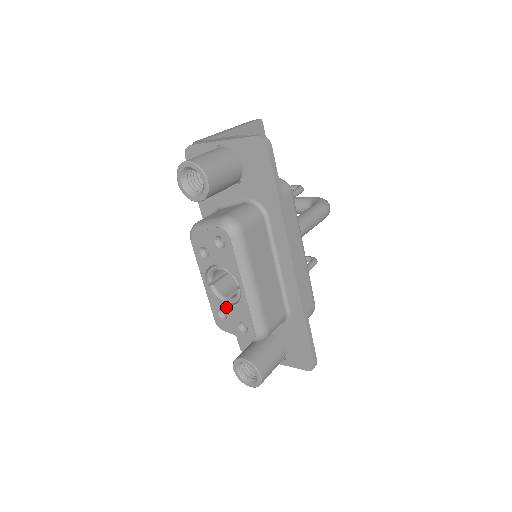
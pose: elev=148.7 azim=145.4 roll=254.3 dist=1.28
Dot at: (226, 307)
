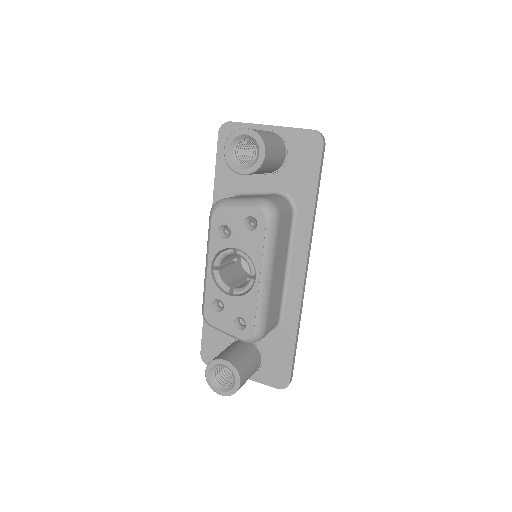
Dot at: (227, 297)
